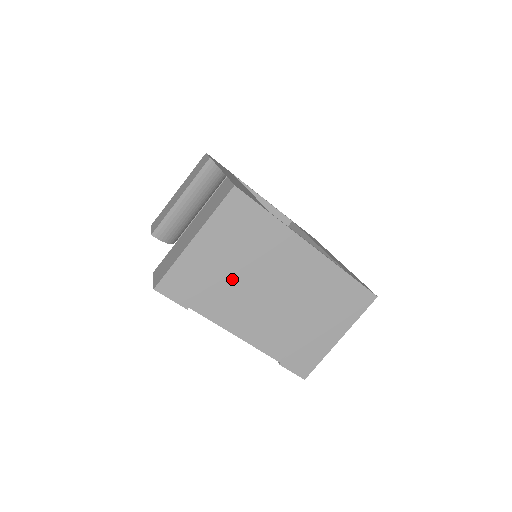
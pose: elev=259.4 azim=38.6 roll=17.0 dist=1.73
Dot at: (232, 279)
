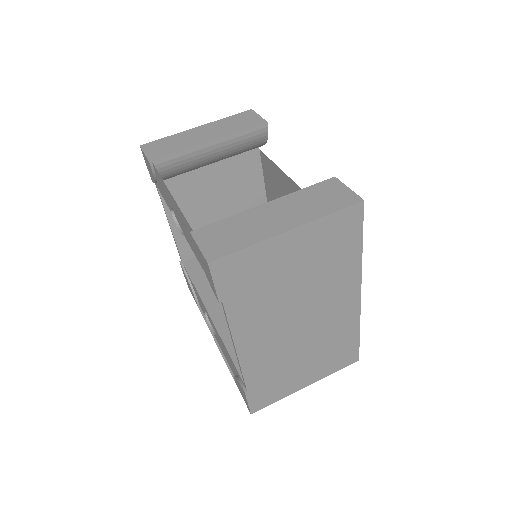
Dot at: (282, 291)
